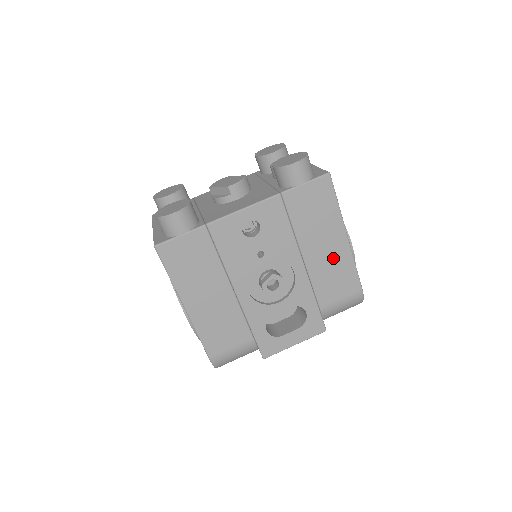
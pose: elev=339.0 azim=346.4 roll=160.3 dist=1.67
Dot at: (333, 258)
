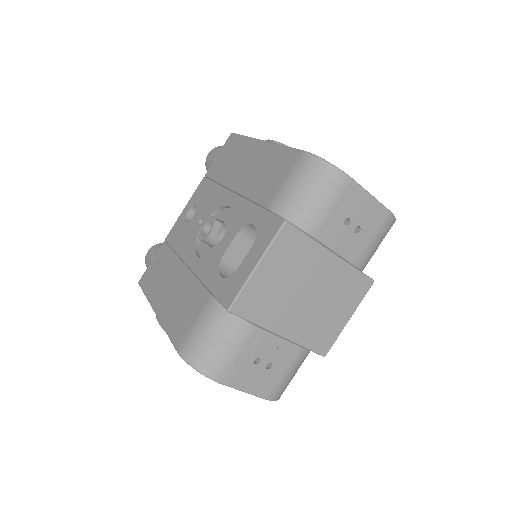
Dot at: (258, 164)
